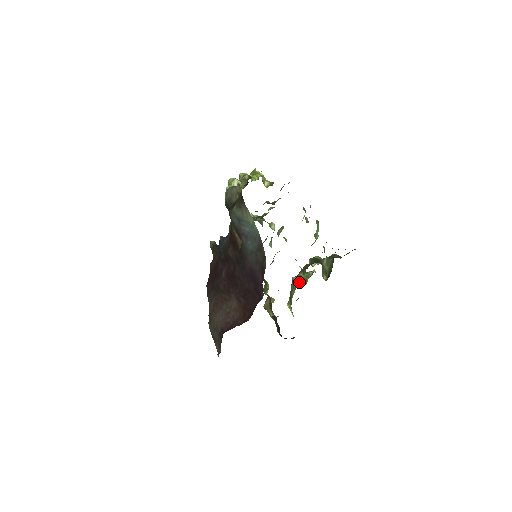
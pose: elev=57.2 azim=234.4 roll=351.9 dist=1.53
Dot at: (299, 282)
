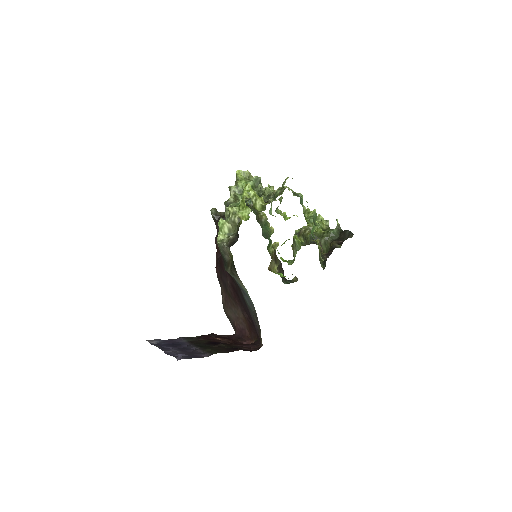
Dot at: (299, 247)
